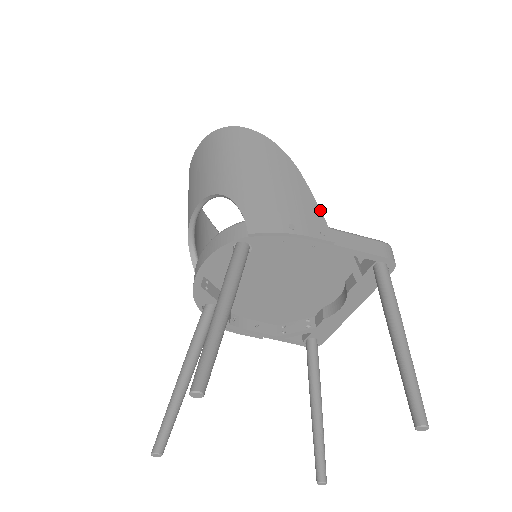
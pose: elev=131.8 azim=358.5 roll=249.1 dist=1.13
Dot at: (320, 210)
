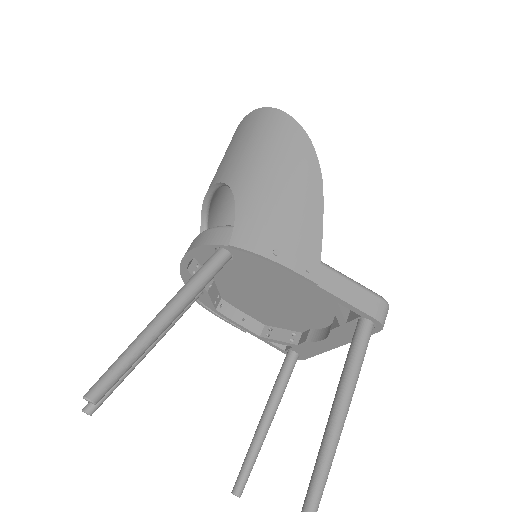
Dot at: (321, 241)
